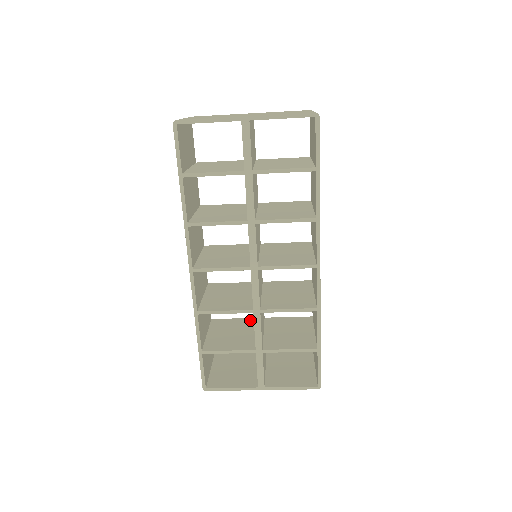
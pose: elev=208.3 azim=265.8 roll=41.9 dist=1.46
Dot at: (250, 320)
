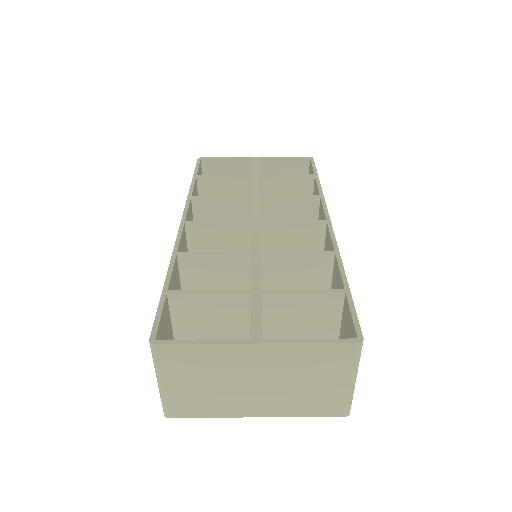
Dot at: occluded
